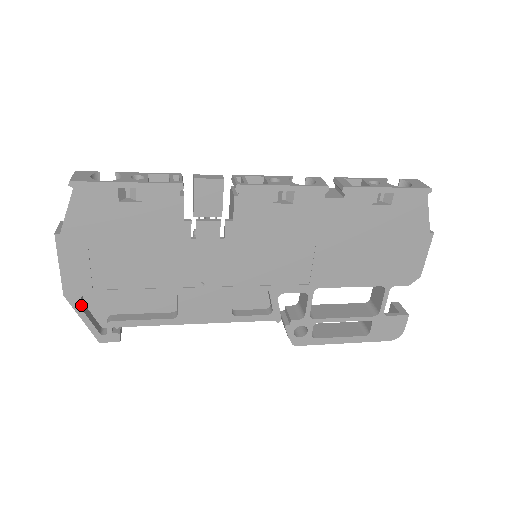
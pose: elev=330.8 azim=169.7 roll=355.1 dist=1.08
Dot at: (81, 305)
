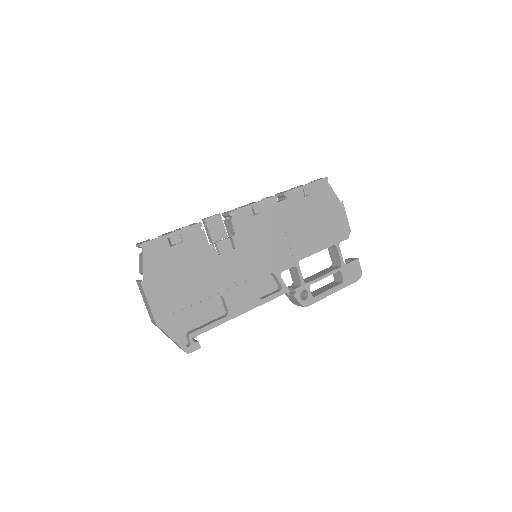
Dot at: occluded
